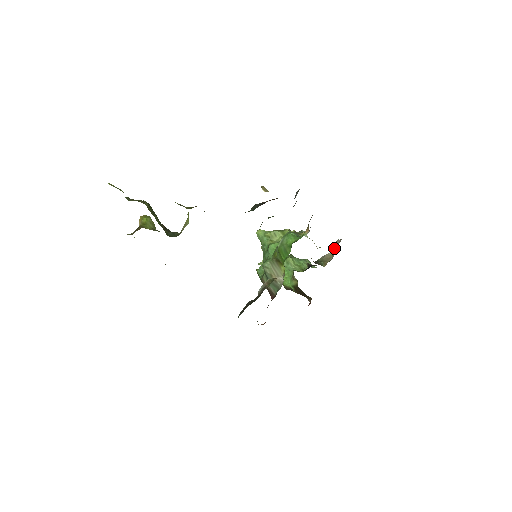
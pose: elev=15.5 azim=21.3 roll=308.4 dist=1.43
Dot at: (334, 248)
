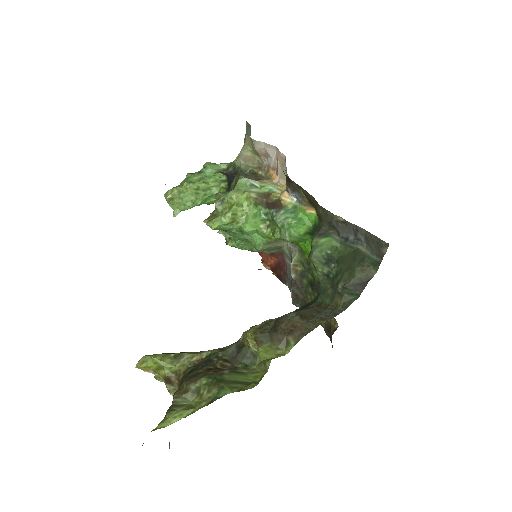
Dot at: (259, 151)
